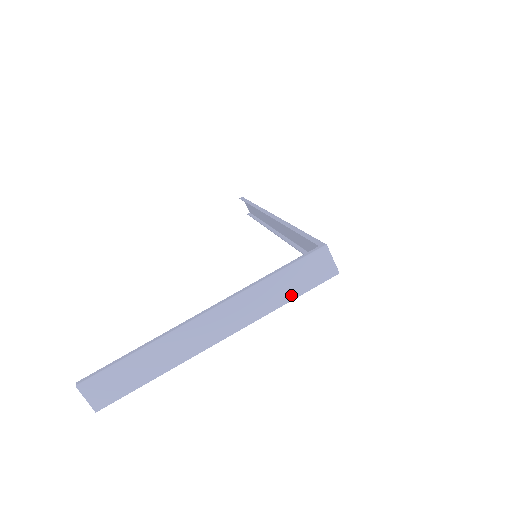
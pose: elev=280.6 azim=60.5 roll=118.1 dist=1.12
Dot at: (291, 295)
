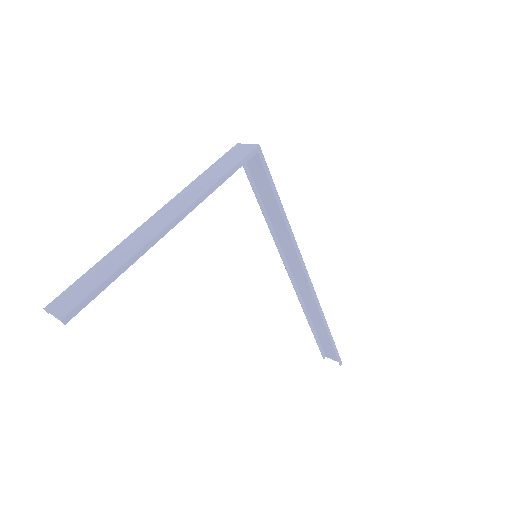
Dot at: (224, 171)
